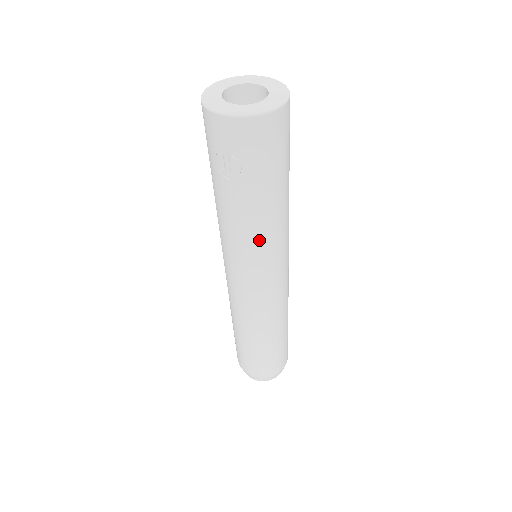
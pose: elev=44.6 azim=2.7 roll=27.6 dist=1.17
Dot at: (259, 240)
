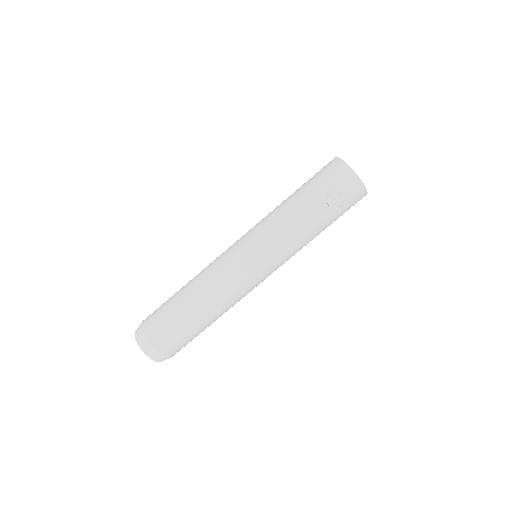
Dot at: (298, 247)
